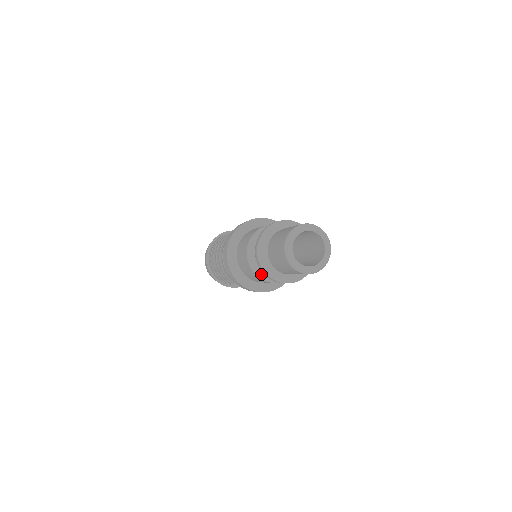
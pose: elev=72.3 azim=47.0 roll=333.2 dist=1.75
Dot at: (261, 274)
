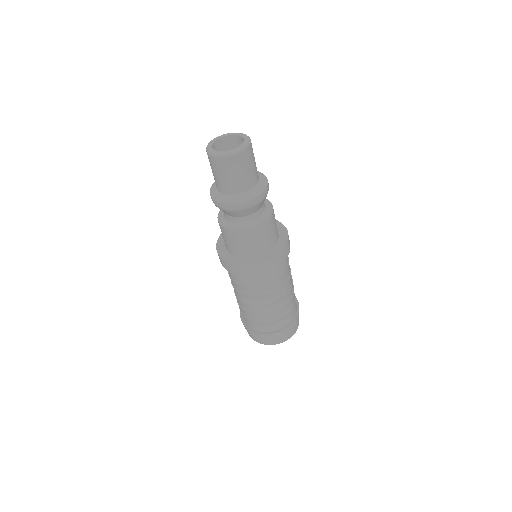
Dot at: (251, 226)
